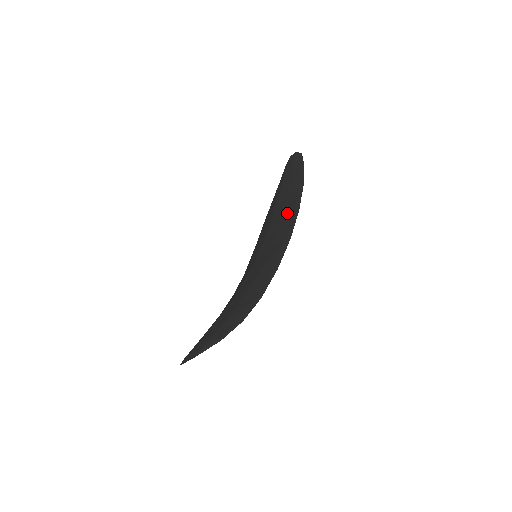
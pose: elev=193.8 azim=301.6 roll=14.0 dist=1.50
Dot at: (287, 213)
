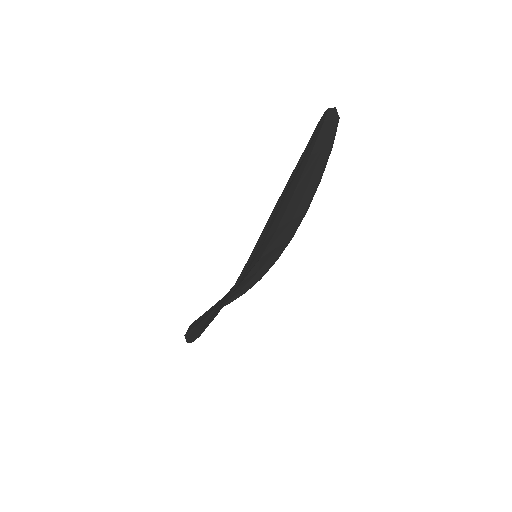
Dot at: occluded
